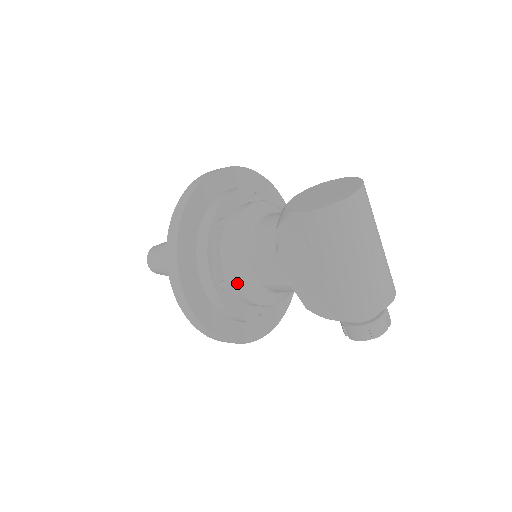
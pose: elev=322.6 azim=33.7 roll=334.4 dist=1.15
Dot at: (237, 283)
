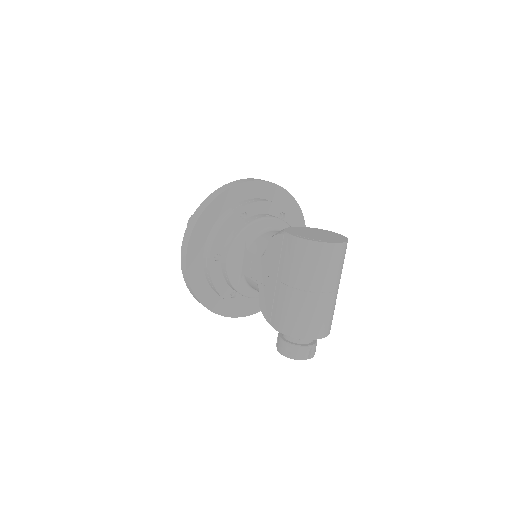
Dot at: (227, 261)
